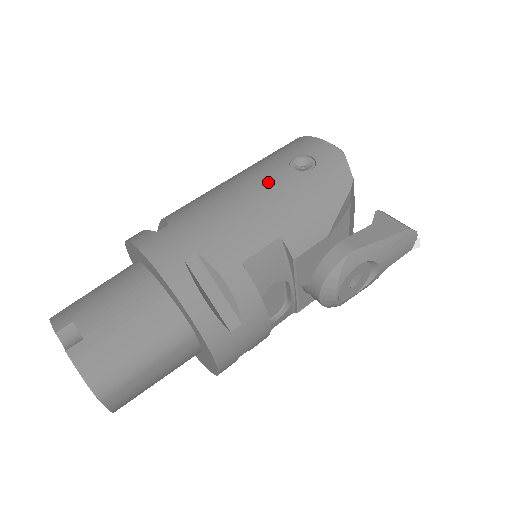
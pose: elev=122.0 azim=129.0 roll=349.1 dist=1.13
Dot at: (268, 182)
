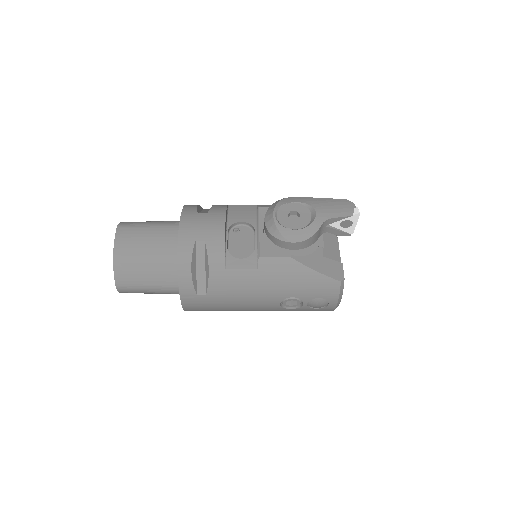
Dot at: occluded
